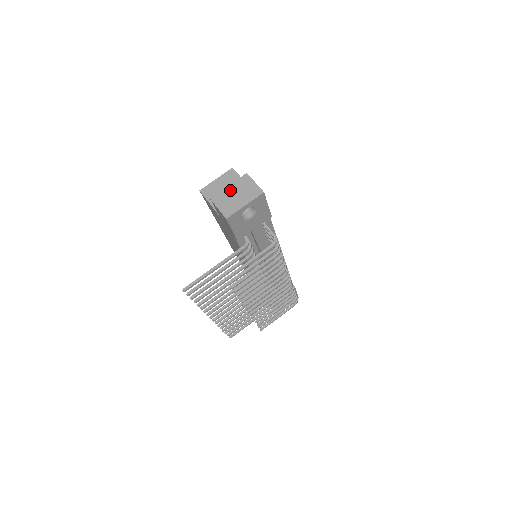
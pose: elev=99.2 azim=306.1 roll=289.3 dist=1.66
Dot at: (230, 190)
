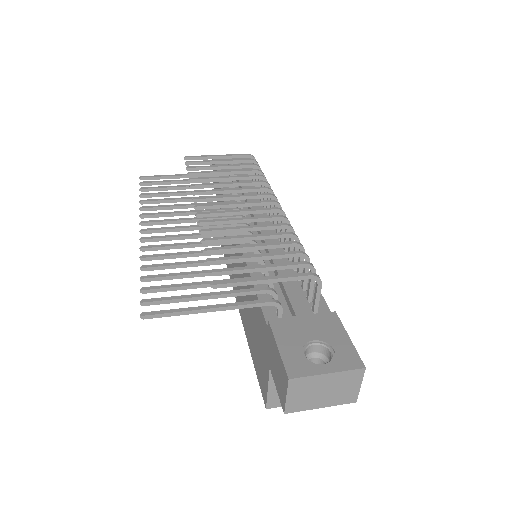
Dot at: occluded
